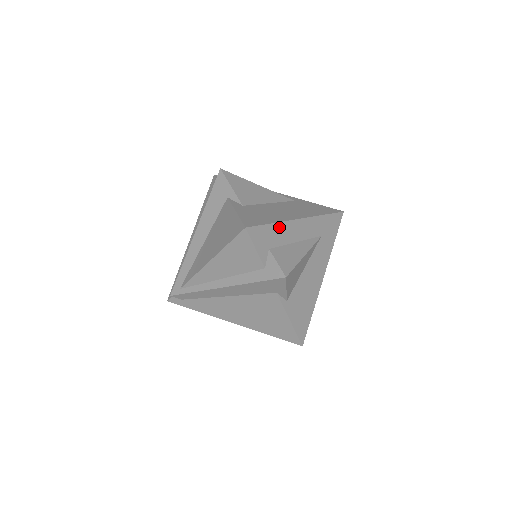
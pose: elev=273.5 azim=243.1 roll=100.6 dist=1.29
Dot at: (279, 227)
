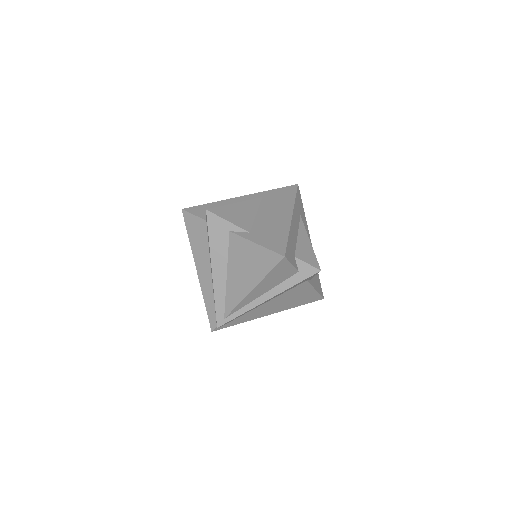
Dot at: (290, 235)
